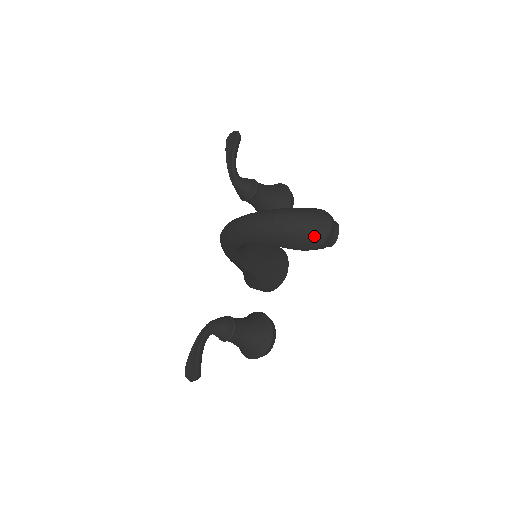
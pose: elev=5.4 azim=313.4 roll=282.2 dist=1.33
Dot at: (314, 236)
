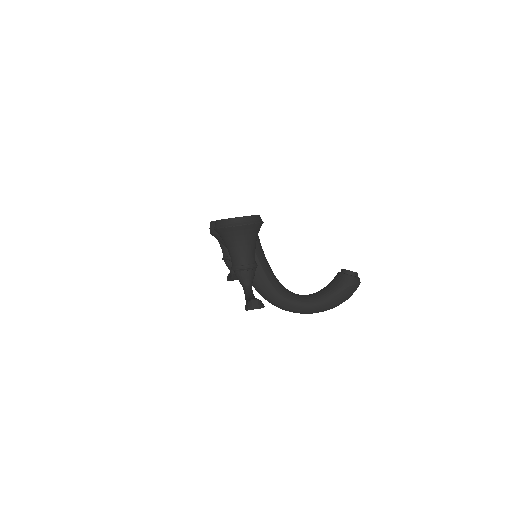
Dot at: occluded
